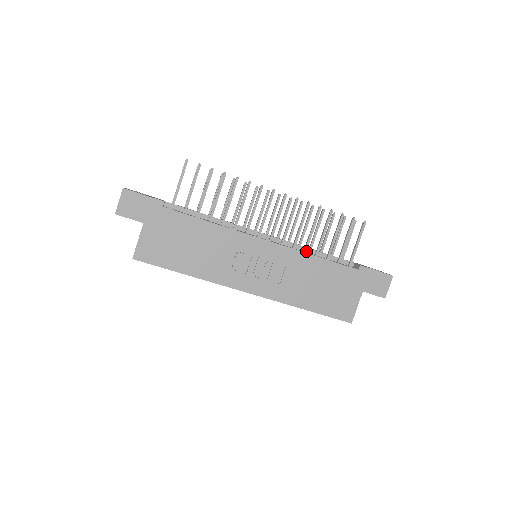
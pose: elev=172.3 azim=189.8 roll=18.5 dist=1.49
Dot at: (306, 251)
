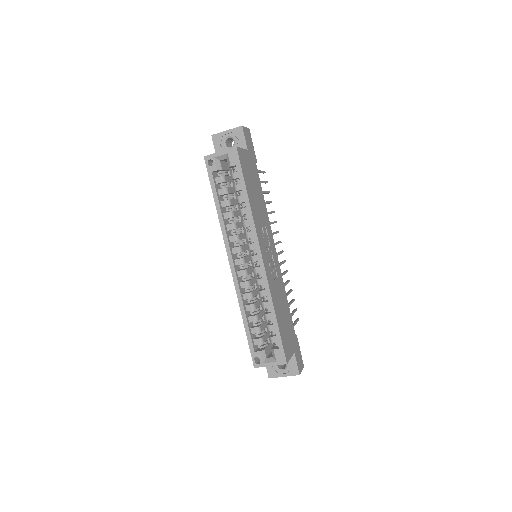
Dot at: occluded
